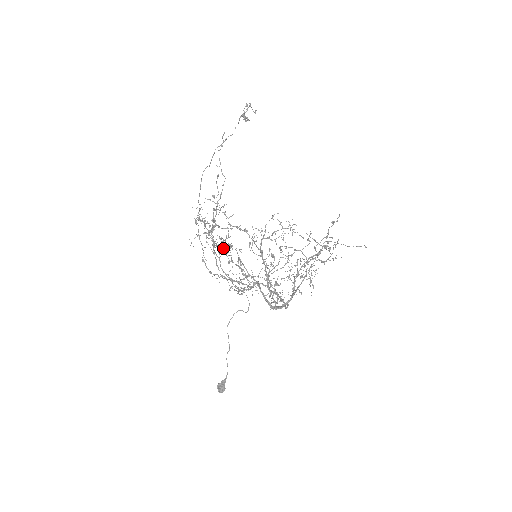
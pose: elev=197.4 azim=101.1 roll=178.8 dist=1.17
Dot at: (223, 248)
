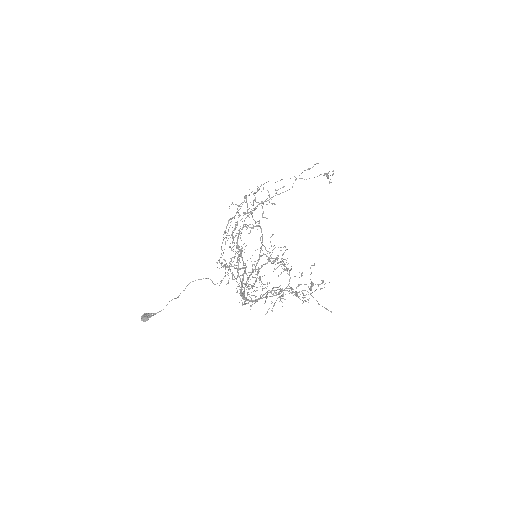
Dot at: (235, 235)
